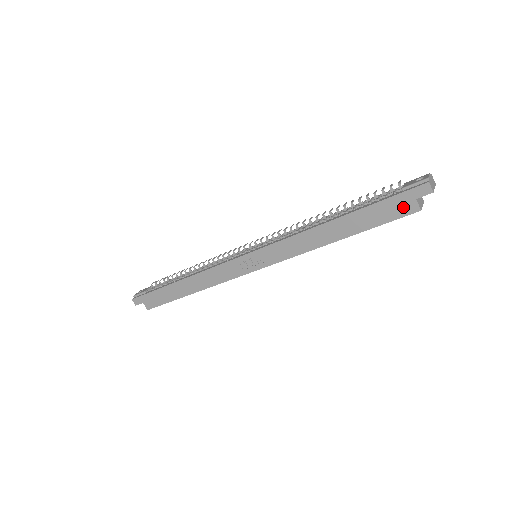
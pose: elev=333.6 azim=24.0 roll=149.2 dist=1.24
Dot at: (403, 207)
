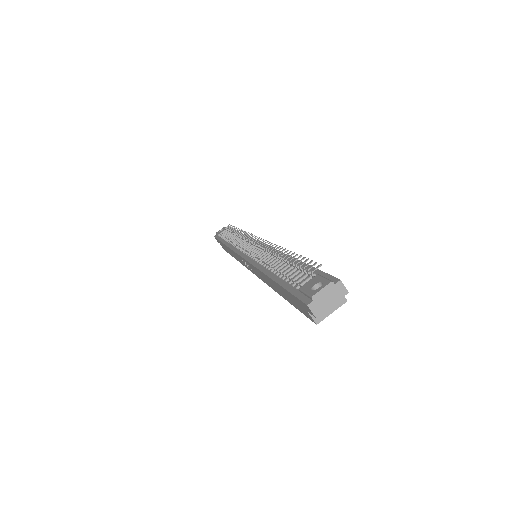
Dot at: (303, 309)
